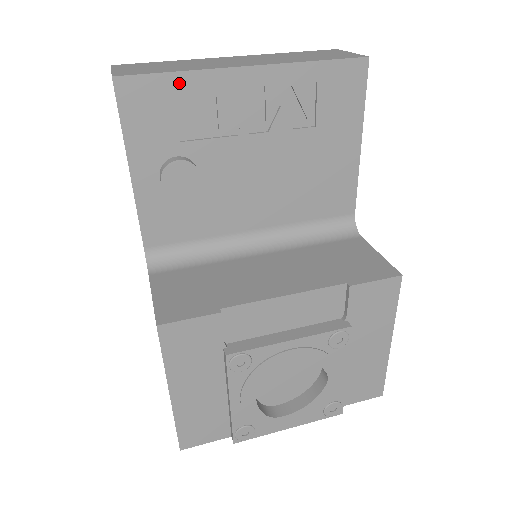
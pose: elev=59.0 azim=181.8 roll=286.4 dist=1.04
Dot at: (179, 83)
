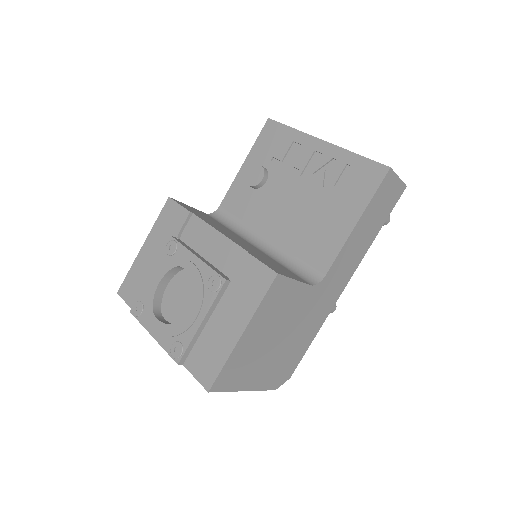
Dot at: (289, 133)
